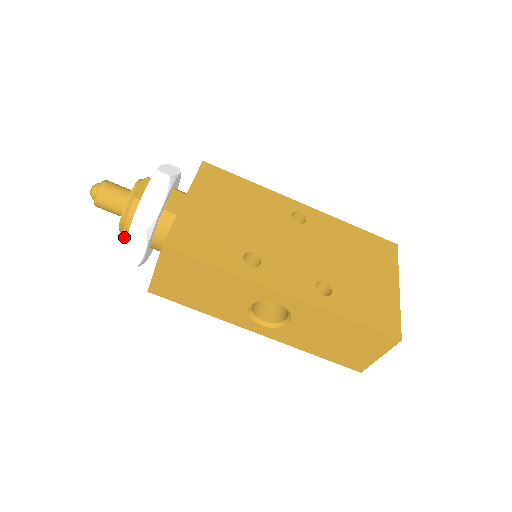
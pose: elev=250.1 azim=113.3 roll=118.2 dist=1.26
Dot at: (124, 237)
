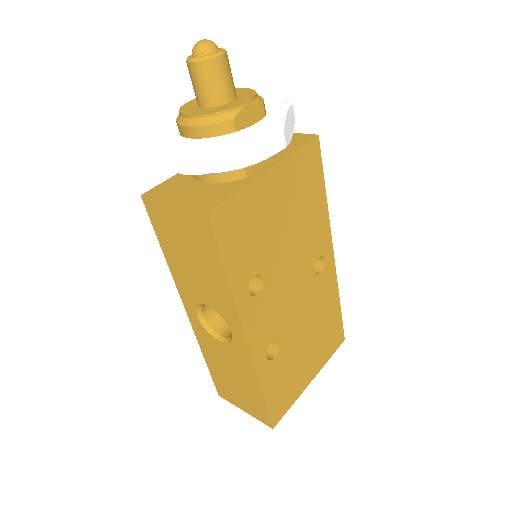
Dot at: (177, 123)
